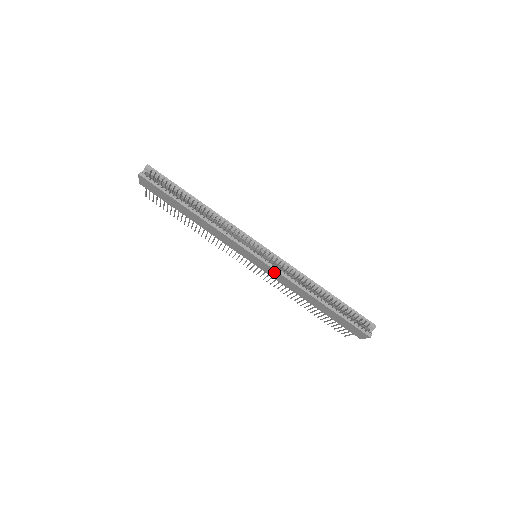
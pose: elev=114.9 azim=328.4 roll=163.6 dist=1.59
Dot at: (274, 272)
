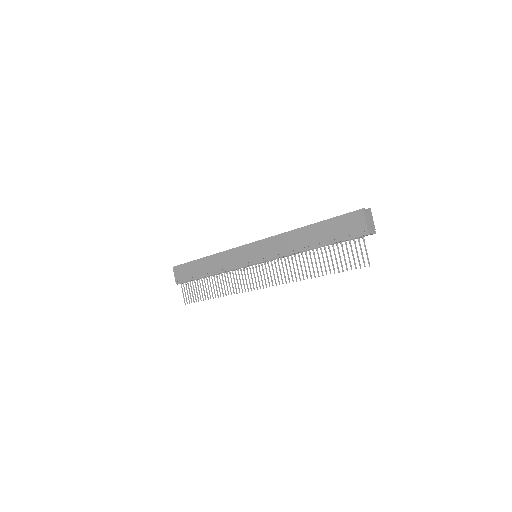
Dot at: (266, 244)
